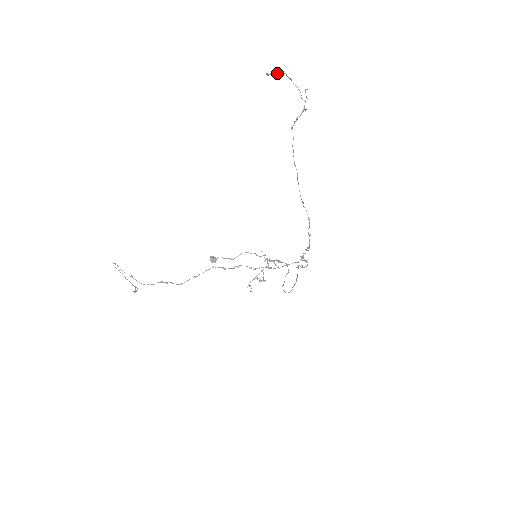
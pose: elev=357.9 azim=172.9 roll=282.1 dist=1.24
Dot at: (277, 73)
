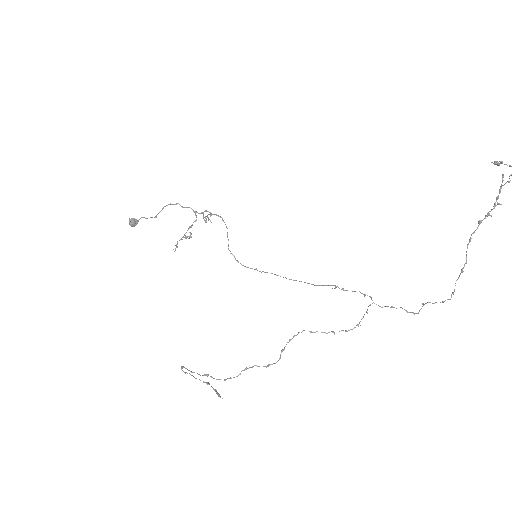
Dot at: (505, 164)
